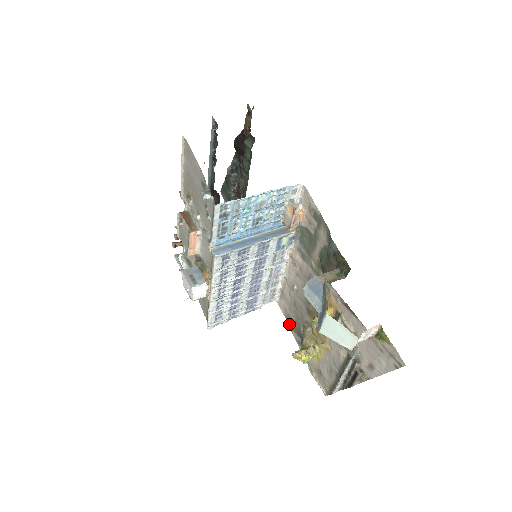
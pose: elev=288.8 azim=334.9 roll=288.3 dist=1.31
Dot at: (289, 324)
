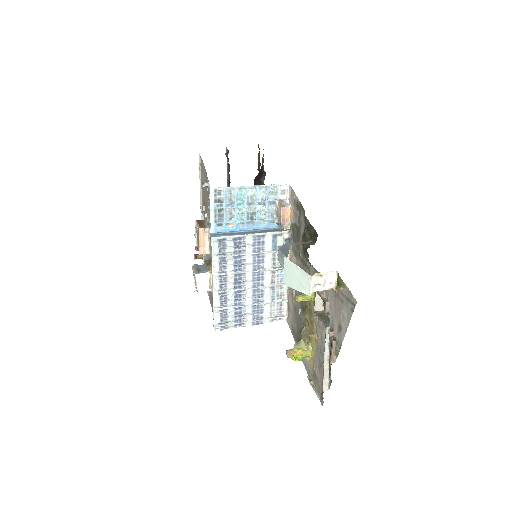
Dot at: (294, 338)
